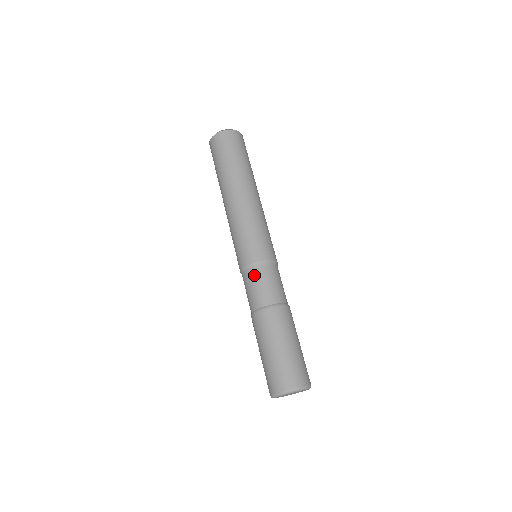
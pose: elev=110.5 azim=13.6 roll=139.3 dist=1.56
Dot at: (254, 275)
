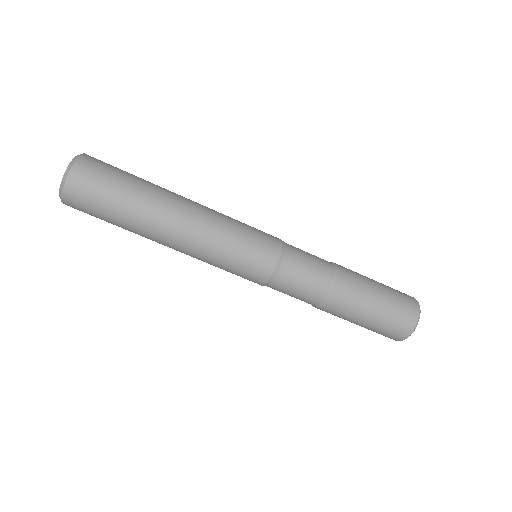
Dot at: (279, 289)
